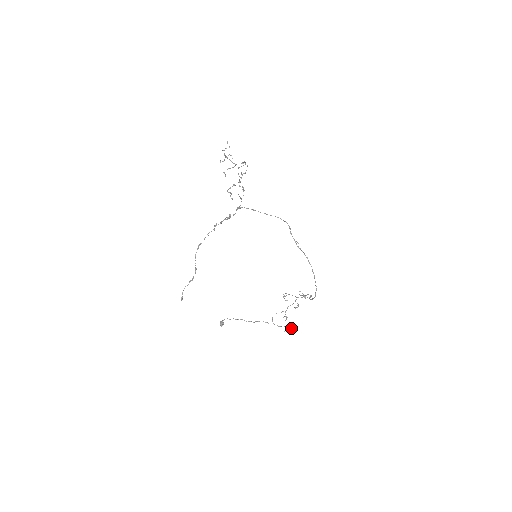
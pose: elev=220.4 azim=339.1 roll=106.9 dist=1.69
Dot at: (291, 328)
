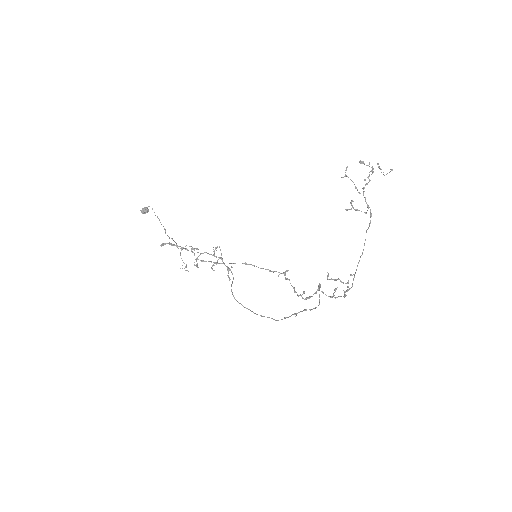
Dot at: (188, 271)
